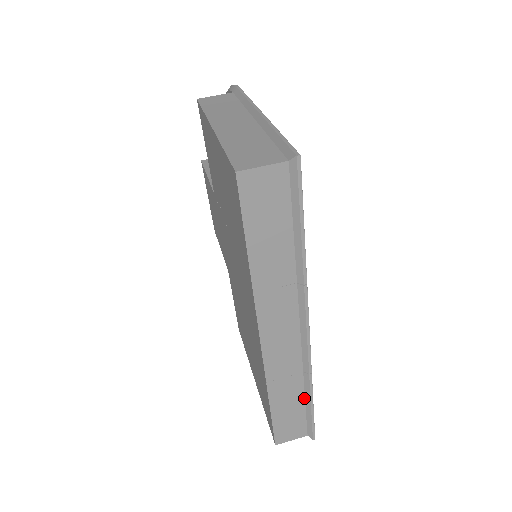
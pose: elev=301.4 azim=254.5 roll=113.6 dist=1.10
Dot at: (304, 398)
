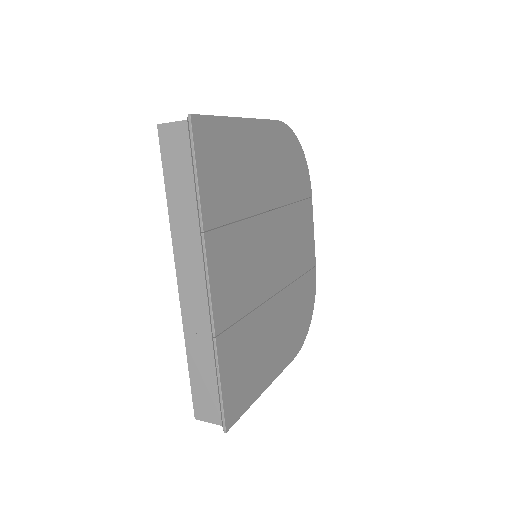
Dot at: (215, 370)
